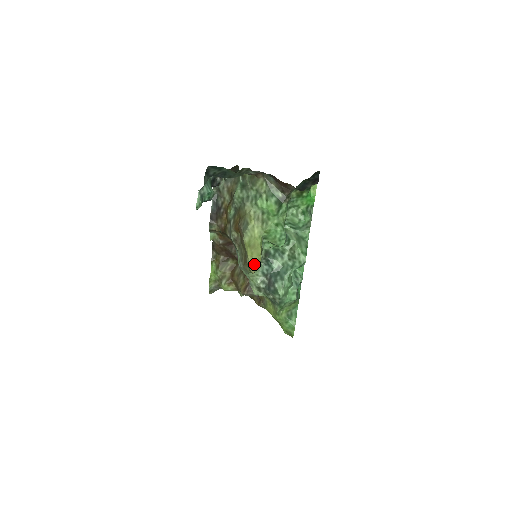
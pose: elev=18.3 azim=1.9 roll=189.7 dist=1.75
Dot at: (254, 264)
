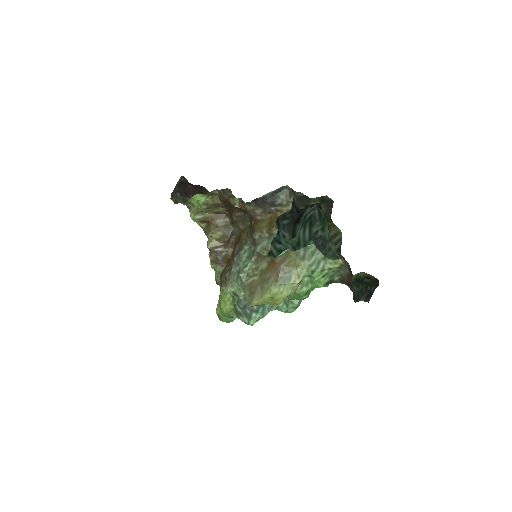
Dot at: occluded
